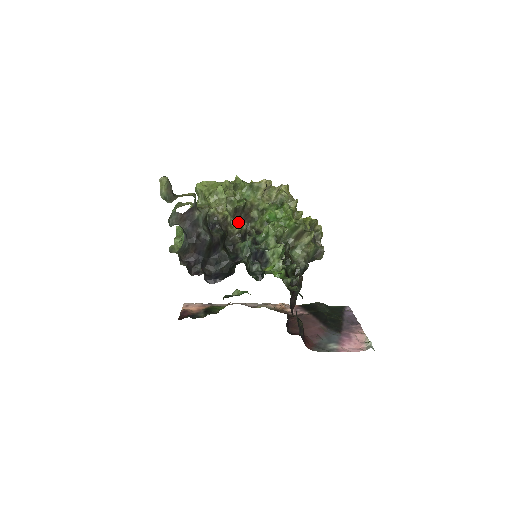
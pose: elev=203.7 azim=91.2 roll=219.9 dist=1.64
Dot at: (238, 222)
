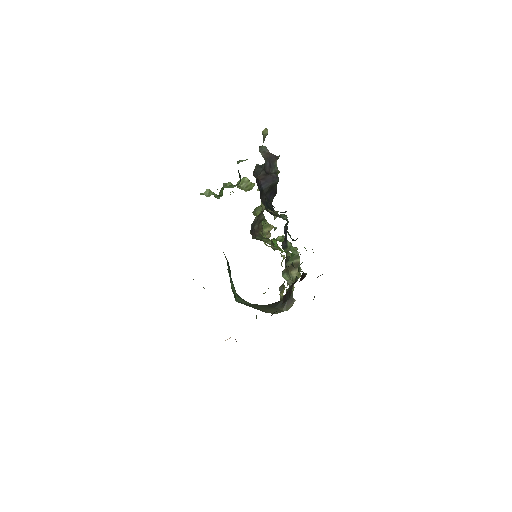
Dot at: (253, 225)
